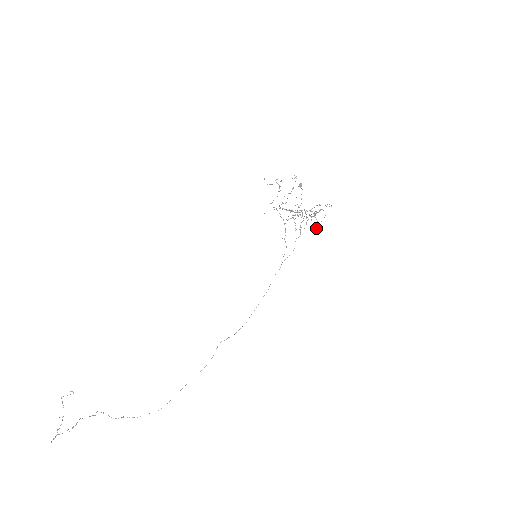
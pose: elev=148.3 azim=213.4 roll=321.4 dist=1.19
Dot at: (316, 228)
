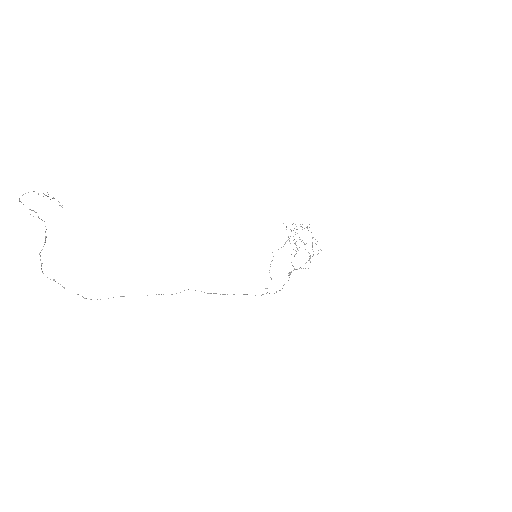
Dot at: occluded
